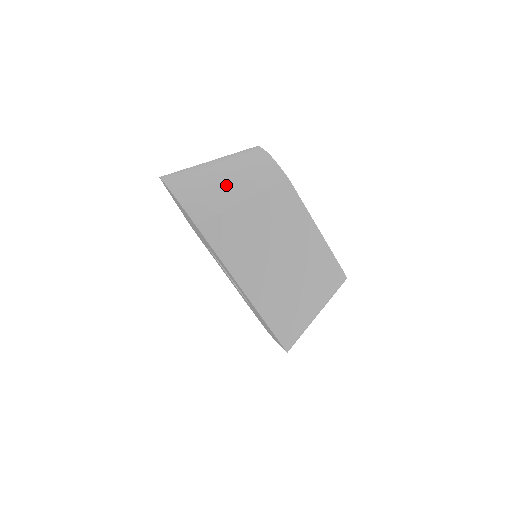
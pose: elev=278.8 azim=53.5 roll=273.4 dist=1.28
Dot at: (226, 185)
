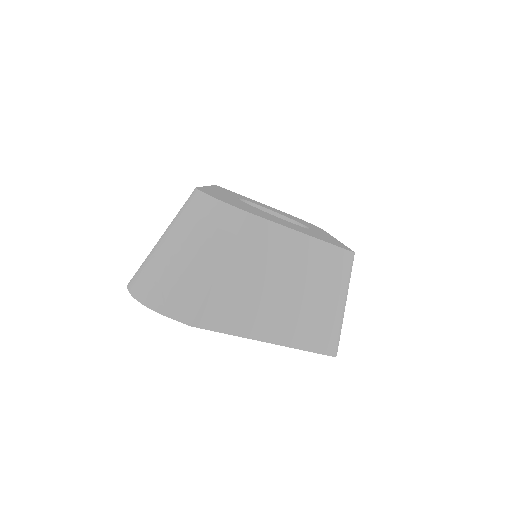
Dot at: (193, 264)
